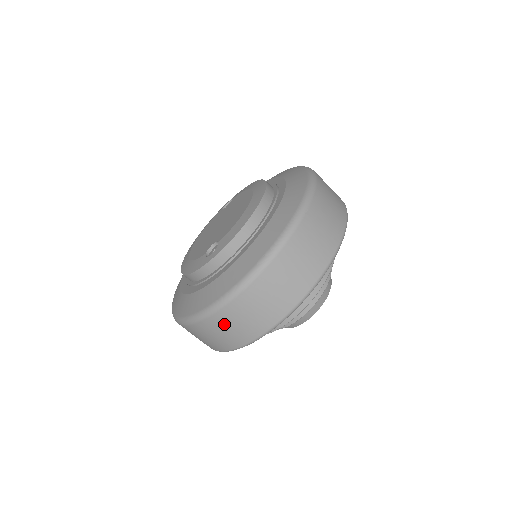
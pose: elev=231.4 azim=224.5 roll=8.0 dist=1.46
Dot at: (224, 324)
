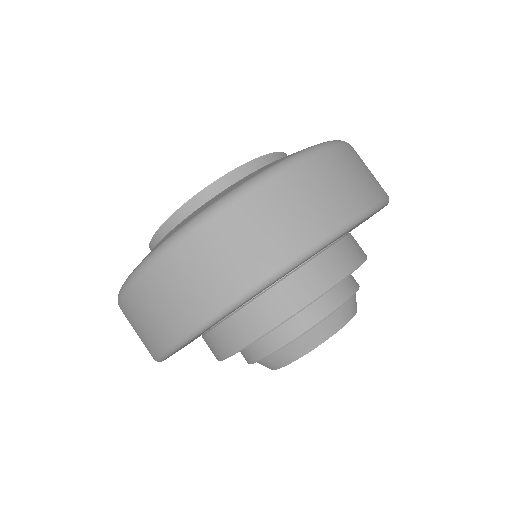
Dot at: (246, 224)
